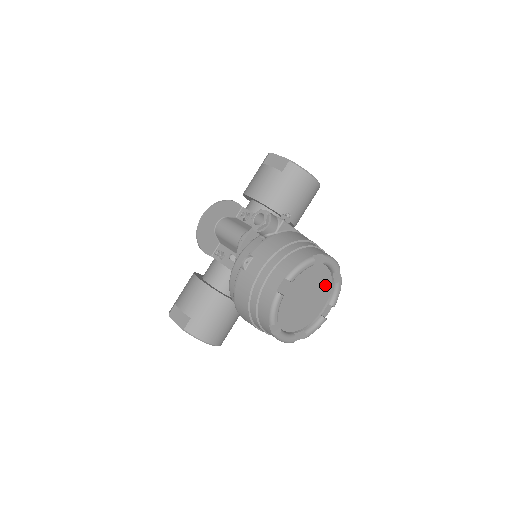
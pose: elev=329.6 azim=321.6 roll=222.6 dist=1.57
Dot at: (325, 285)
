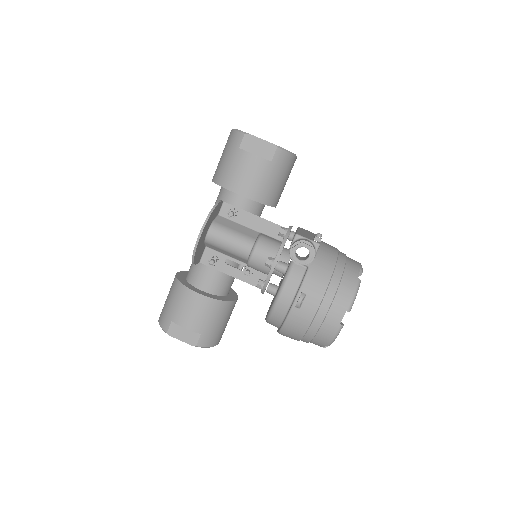
Dot at: occluded
